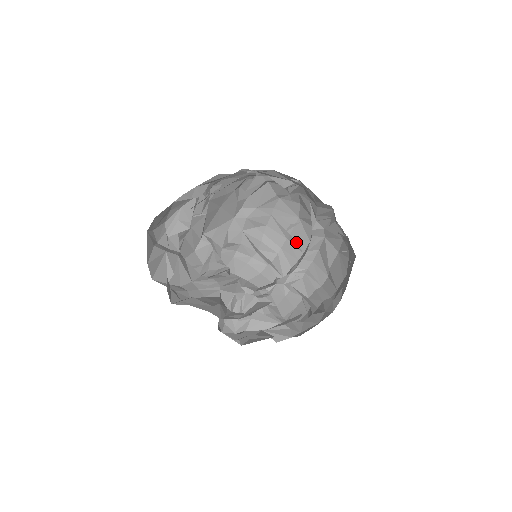
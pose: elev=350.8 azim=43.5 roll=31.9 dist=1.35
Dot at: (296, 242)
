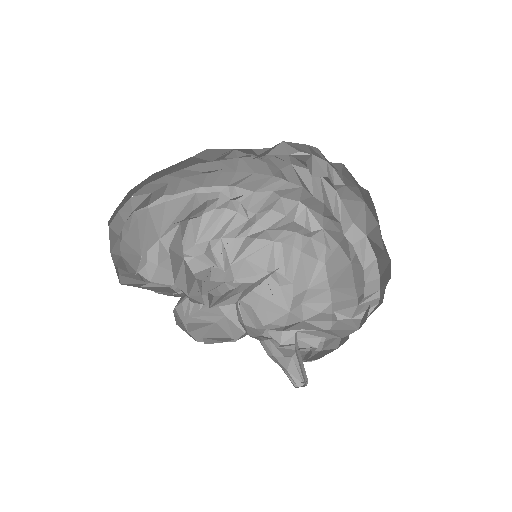
Dot at: (362, 286)
